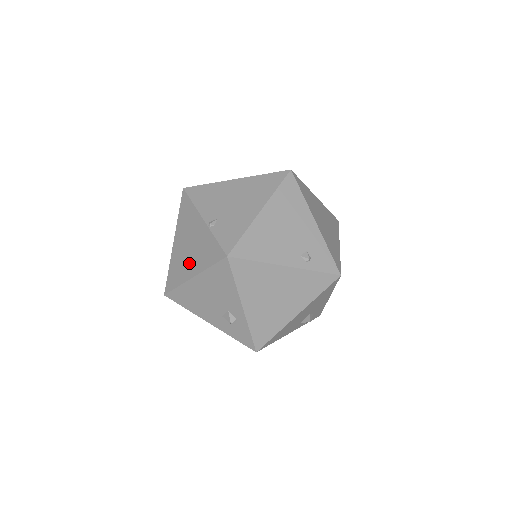
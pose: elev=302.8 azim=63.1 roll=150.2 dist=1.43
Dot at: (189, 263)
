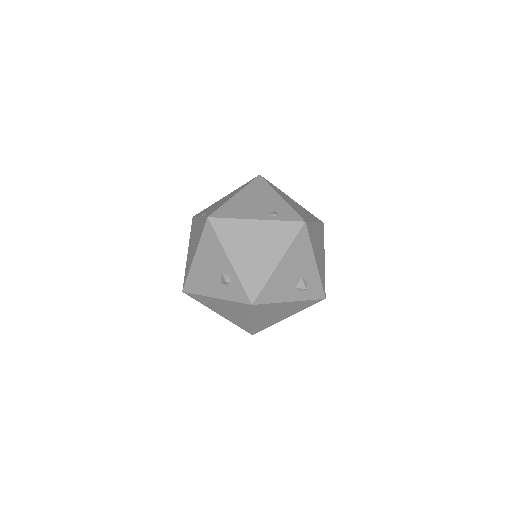
Dot at: (193, 251)
